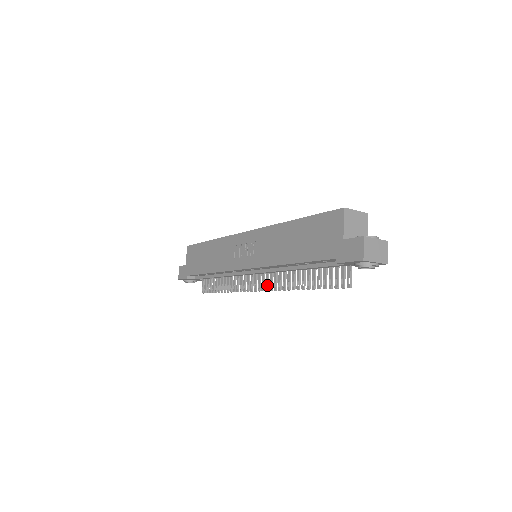
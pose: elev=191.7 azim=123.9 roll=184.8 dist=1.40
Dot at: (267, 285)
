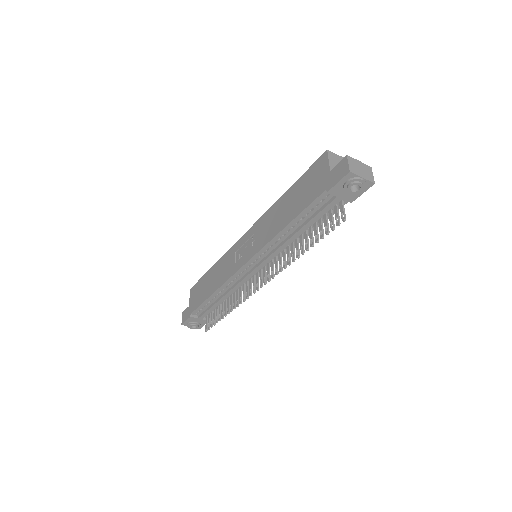
Dot at: (268, 275)
